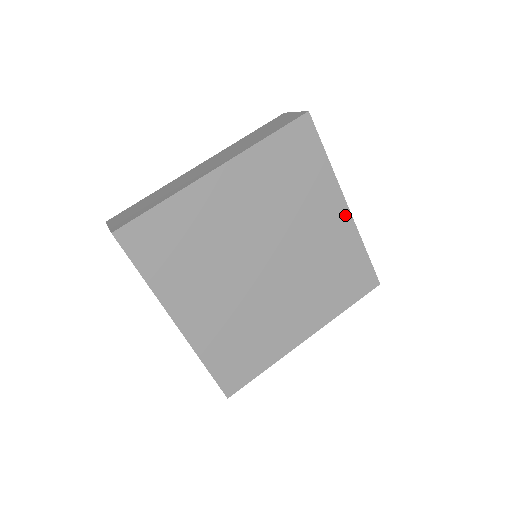
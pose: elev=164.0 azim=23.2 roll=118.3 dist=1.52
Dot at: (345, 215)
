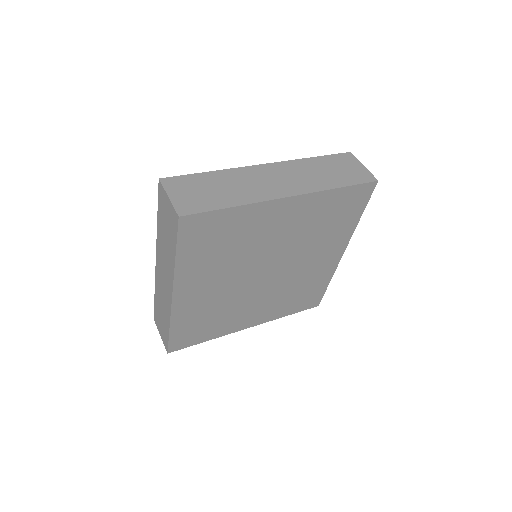
Dot at: (294, 201)
